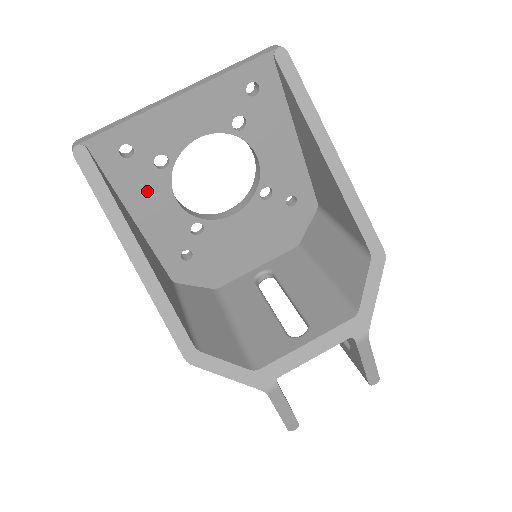
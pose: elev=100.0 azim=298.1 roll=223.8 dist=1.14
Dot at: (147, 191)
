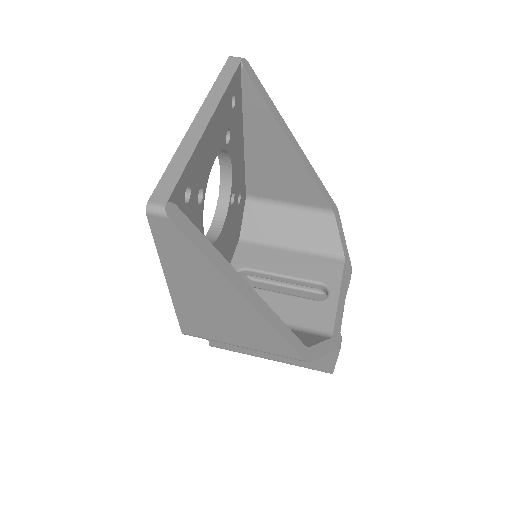
Dot at: occluded
